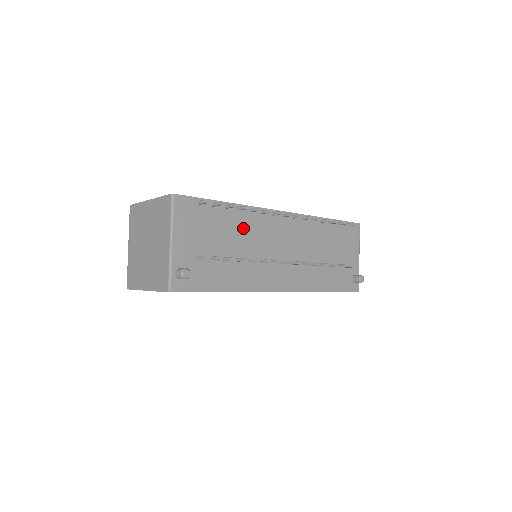
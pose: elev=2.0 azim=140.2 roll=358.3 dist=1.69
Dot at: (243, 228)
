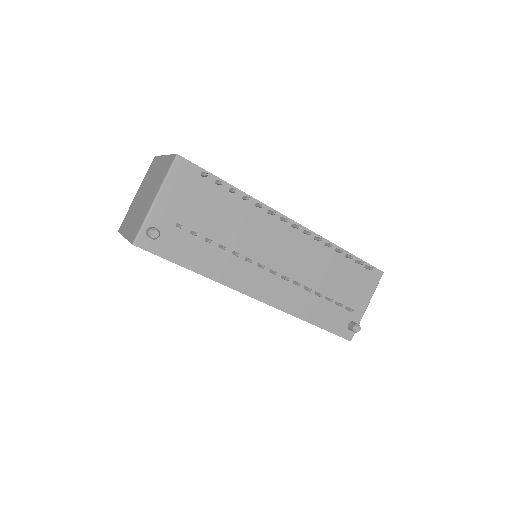
Dot at: (241, 219)
